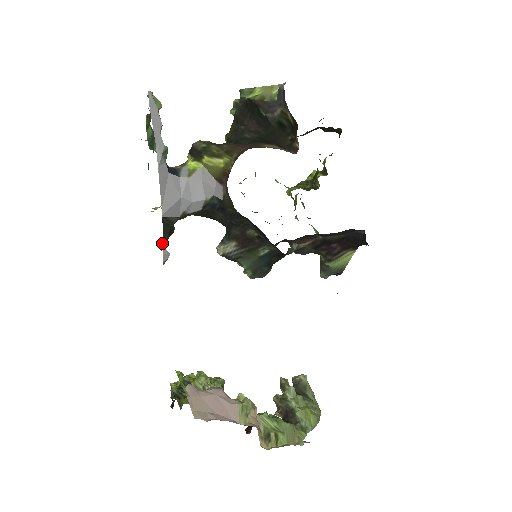
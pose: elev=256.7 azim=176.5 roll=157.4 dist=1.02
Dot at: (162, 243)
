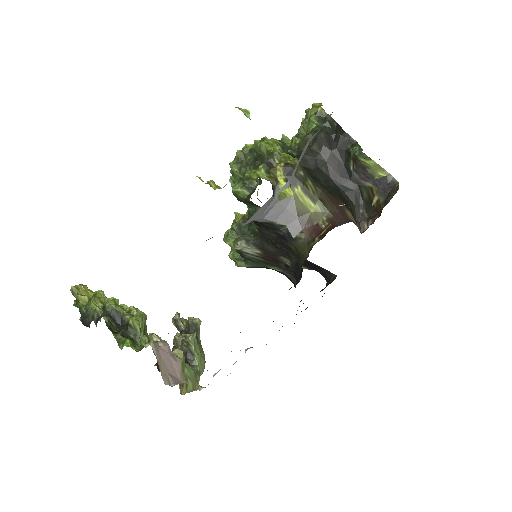
Dot at: occluded
